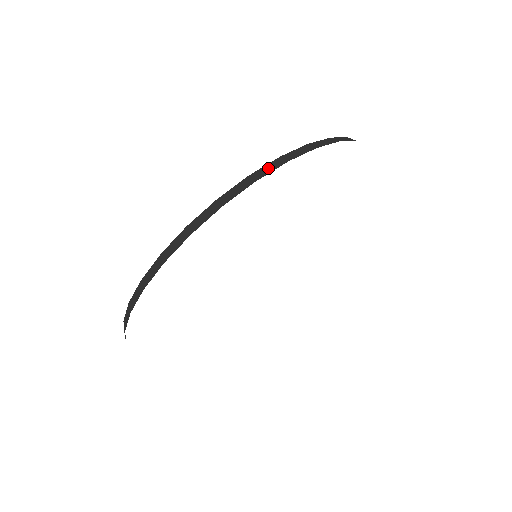
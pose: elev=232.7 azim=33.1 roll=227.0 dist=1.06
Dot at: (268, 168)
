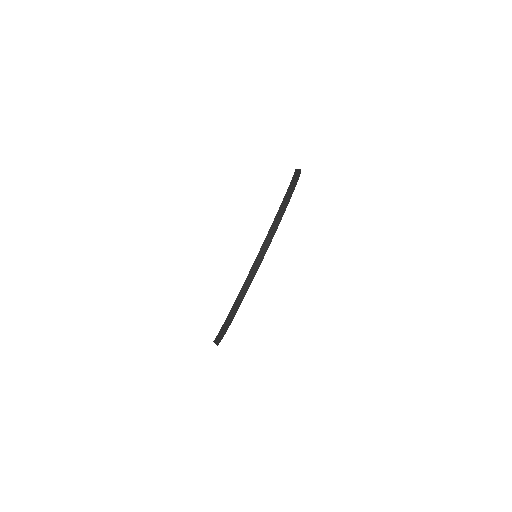
Dot at: (227, 323)
